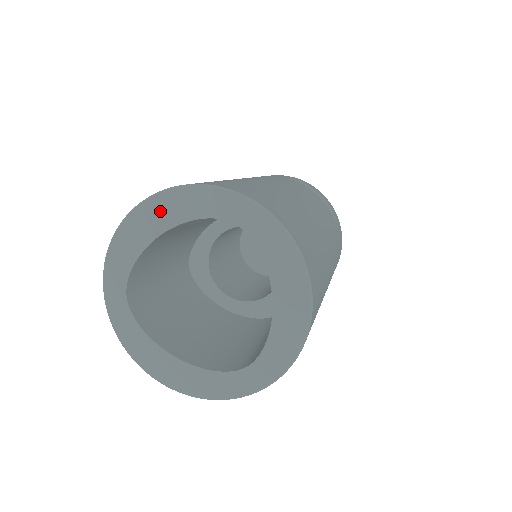
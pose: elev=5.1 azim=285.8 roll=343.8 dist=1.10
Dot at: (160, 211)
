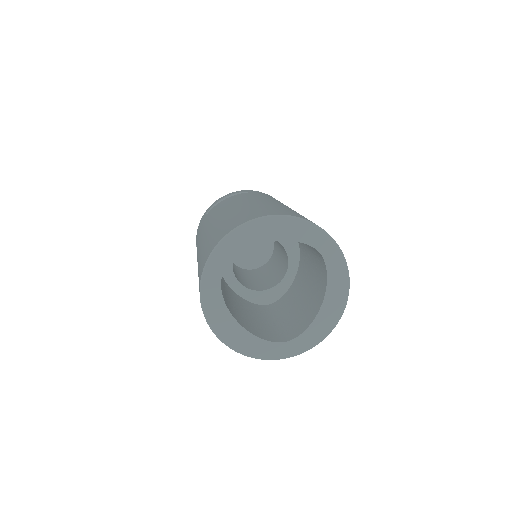
Dot at: (275, 227)
